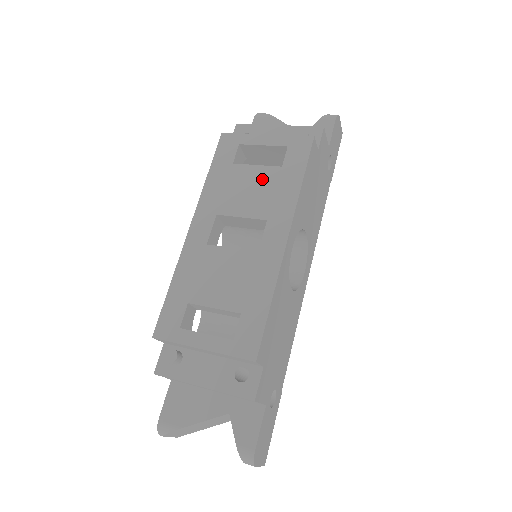
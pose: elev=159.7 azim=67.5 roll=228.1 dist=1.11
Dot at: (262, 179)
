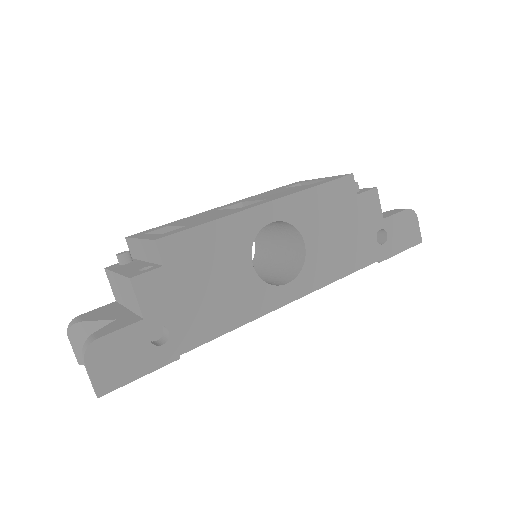
Dot at: (291, 189)
